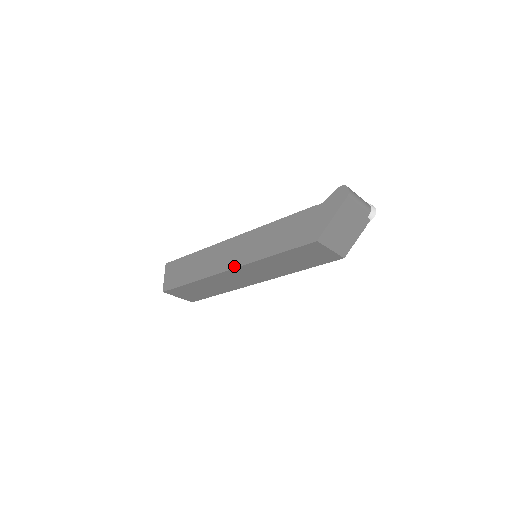
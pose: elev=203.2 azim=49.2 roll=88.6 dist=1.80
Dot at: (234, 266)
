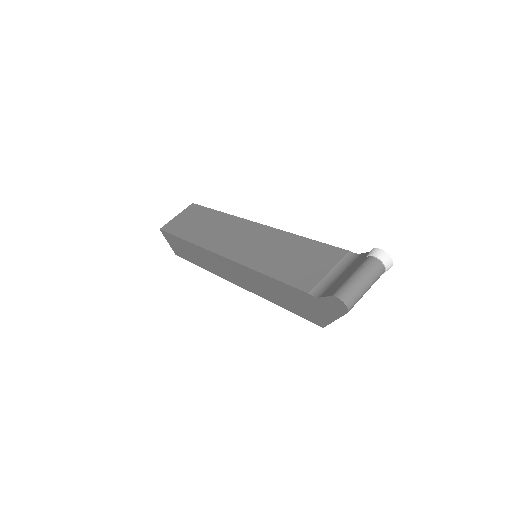
Dot at: (239, 285)
